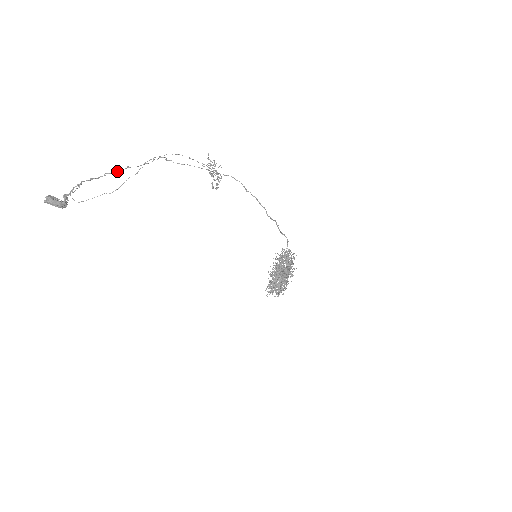
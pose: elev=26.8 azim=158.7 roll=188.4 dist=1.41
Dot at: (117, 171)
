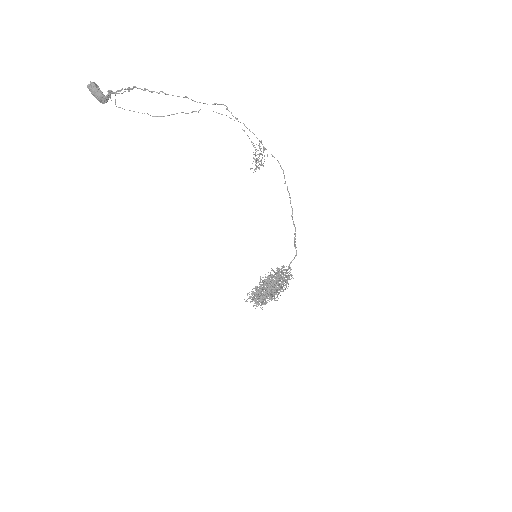
Dot at: occluded
